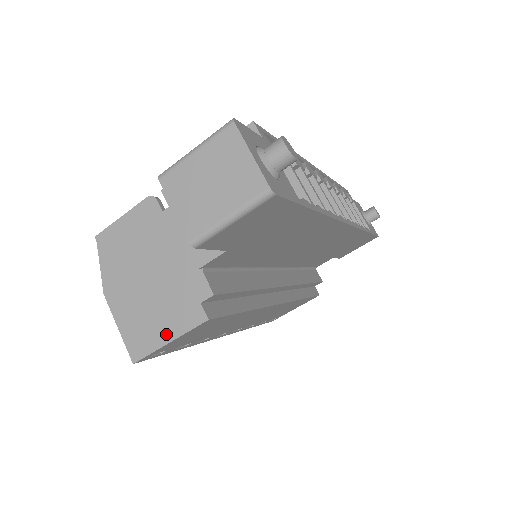
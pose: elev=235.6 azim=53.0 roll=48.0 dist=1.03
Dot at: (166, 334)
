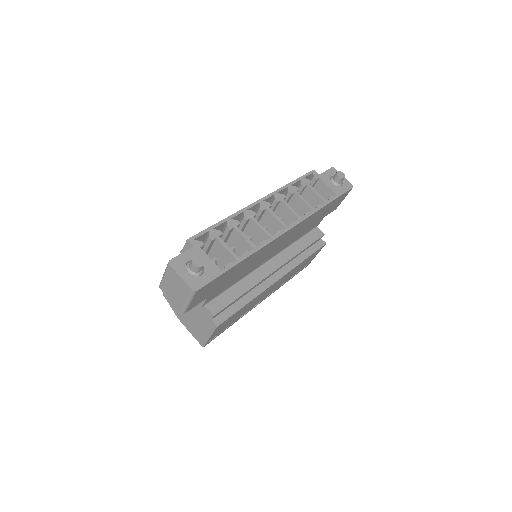
Dot at: (207, 334)
